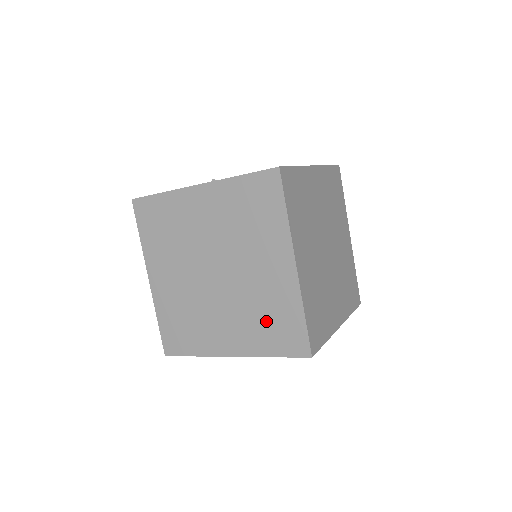
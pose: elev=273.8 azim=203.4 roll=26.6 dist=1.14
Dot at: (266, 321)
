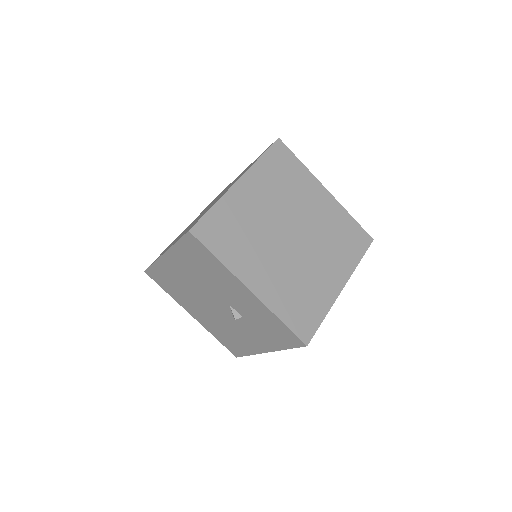
Dot at: occluded
